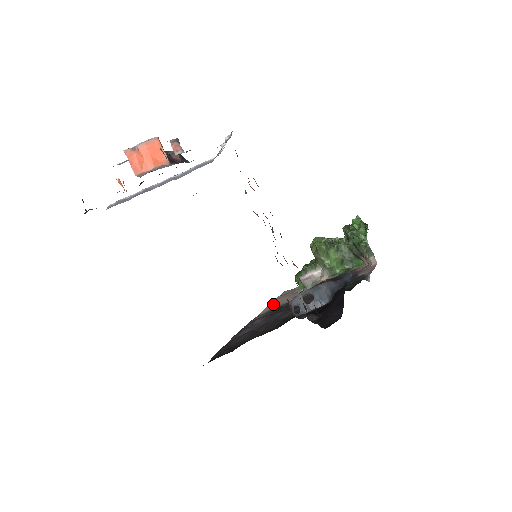
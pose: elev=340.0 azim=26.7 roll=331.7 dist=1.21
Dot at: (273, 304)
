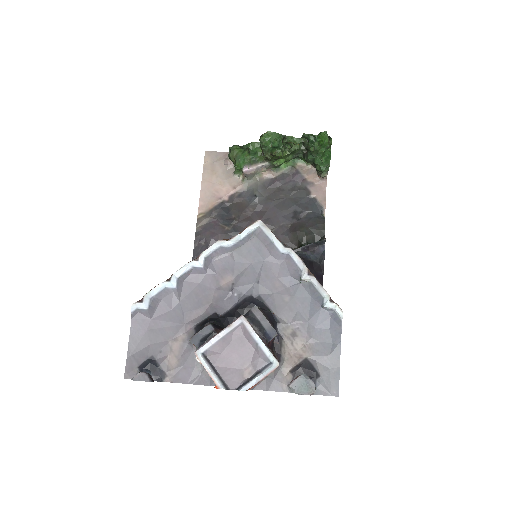
Dot at: (208, 189)
